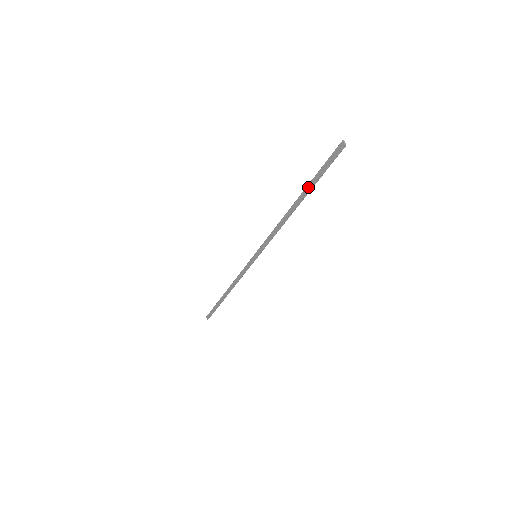
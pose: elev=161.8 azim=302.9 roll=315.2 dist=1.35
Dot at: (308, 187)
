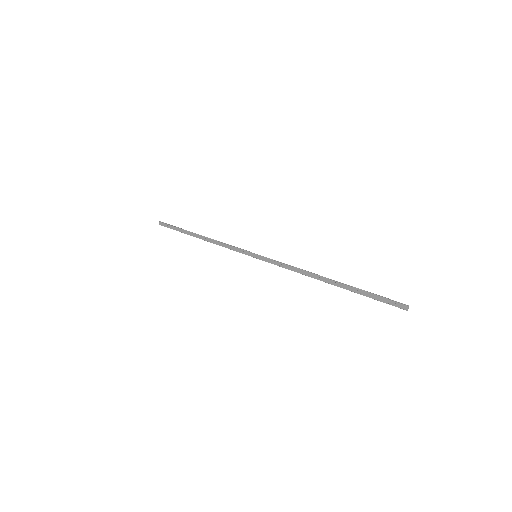
Dot at: (351, 288)
